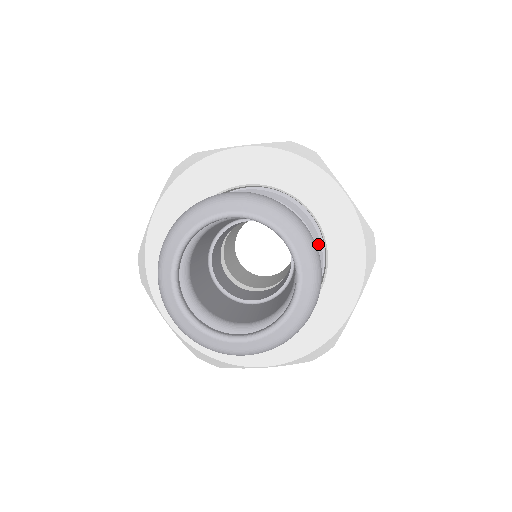
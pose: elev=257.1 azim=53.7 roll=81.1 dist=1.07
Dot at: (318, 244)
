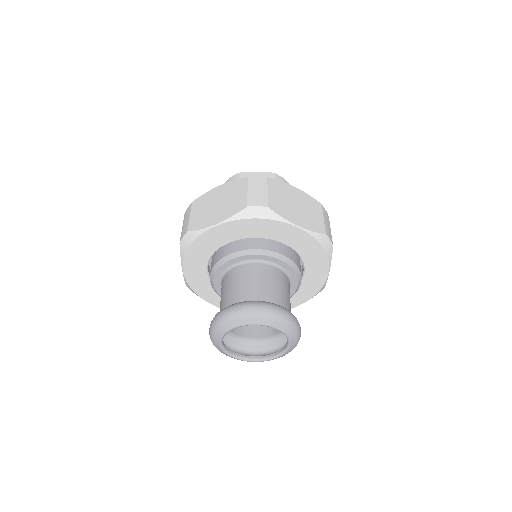
Dot at: (295, 292)
